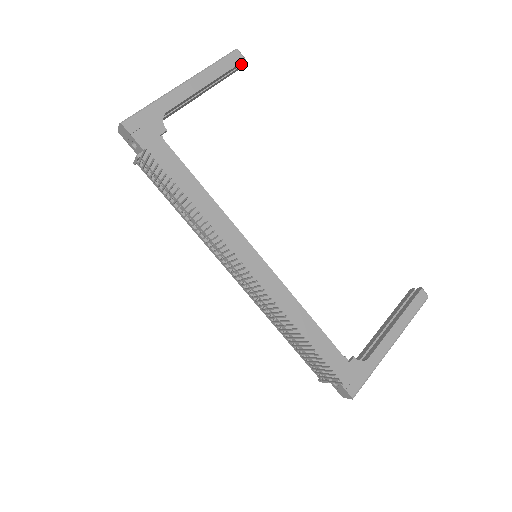
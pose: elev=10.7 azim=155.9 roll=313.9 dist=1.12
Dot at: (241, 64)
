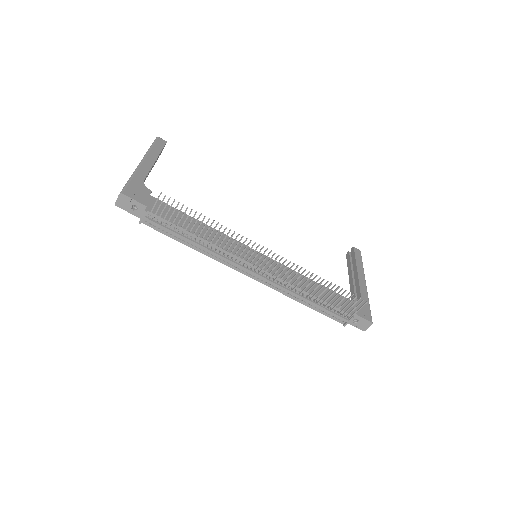
Dot at: (164, 146)
